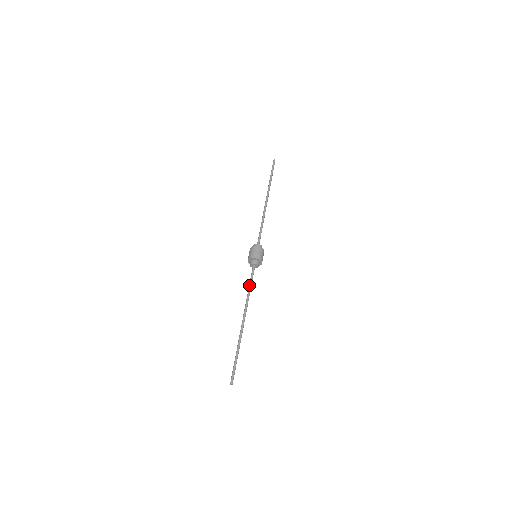
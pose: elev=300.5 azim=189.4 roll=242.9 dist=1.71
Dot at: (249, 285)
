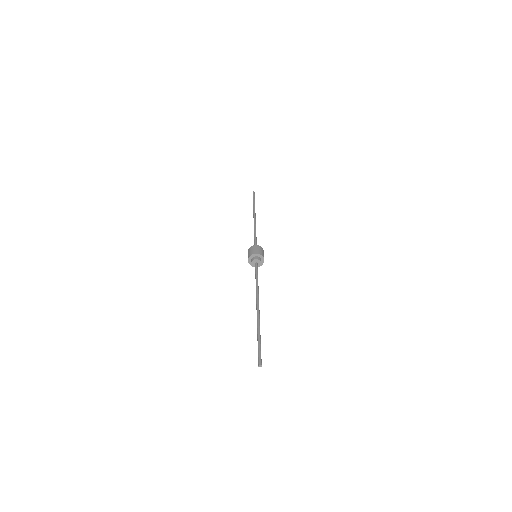
Dot at: occluded
